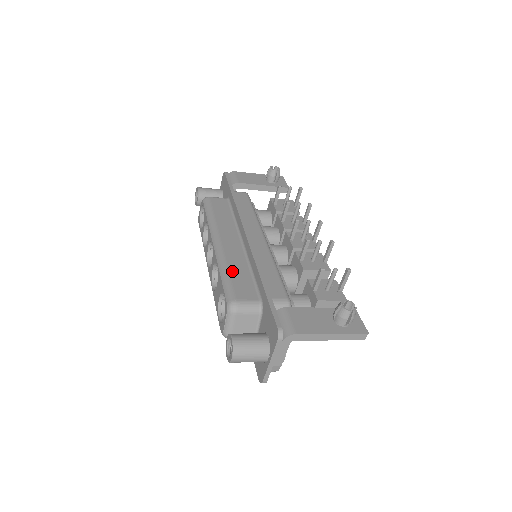
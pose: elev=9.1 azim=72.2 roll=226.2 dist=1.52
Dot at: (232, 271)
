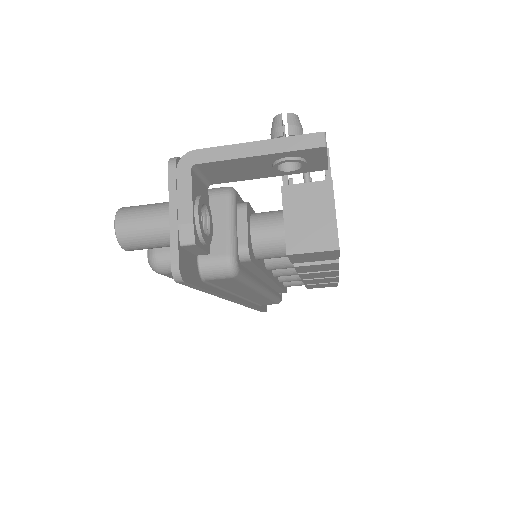
Dot at: occluded
